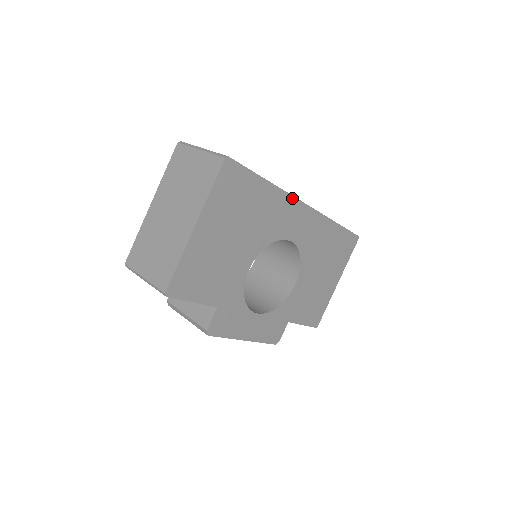
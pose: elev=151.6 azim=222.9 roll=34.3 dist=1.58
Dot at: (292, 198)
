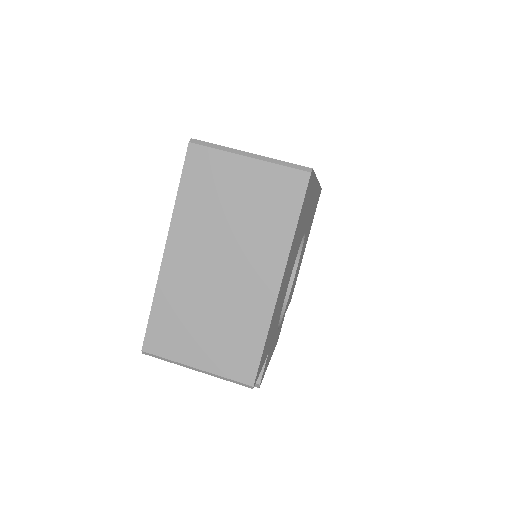
Dot at: occluded
